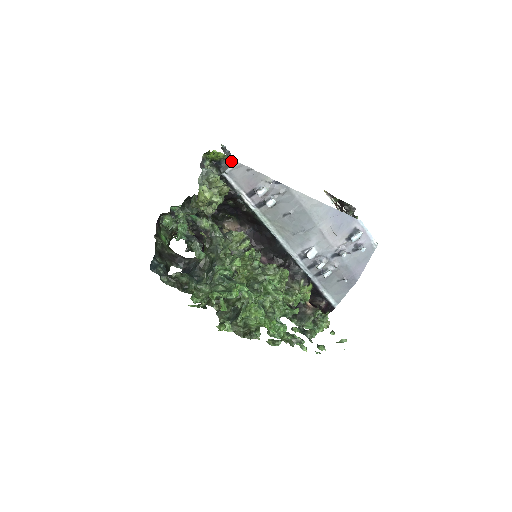
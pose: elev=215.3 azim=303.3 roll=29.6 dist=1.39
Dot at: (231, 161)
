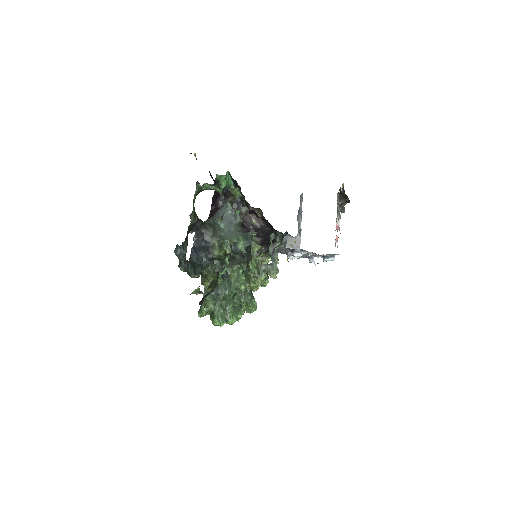
Dot at: (297, 240)
